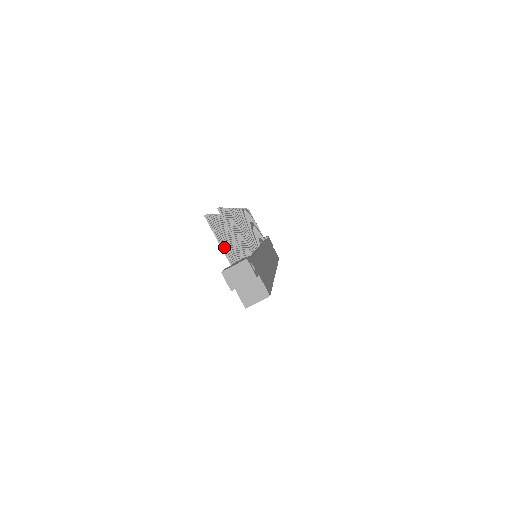
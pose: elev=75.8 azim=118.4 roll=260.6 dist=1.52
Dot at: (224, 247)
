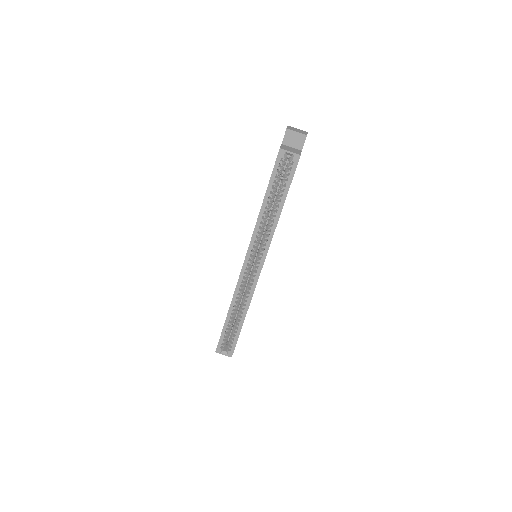
Dot at: occluded
